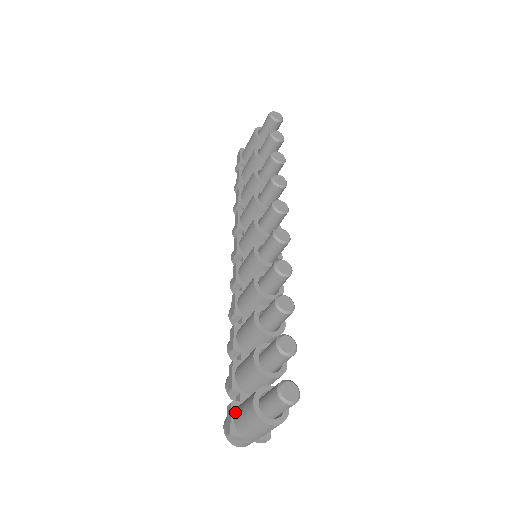
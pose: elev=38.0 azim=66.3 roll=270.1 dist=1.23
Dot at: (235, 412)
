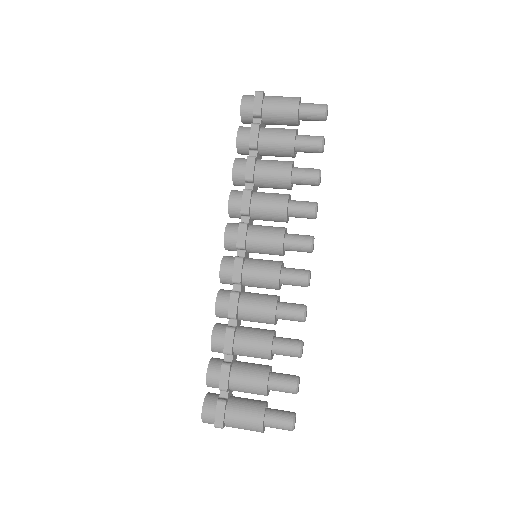
Dot at: (228, 411)
